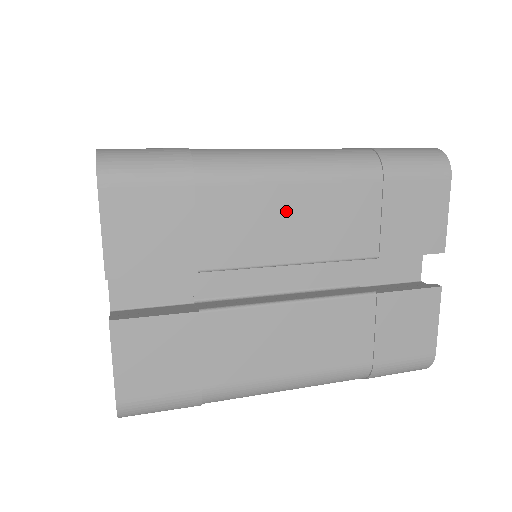
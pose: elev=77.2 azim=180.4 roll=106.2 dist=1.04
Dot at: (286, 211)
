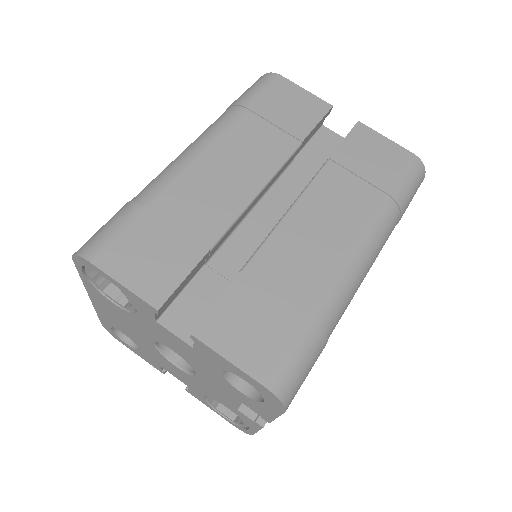
Dot at: occluded
